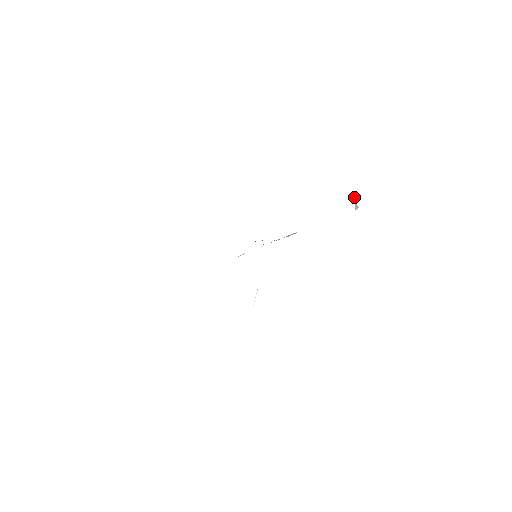
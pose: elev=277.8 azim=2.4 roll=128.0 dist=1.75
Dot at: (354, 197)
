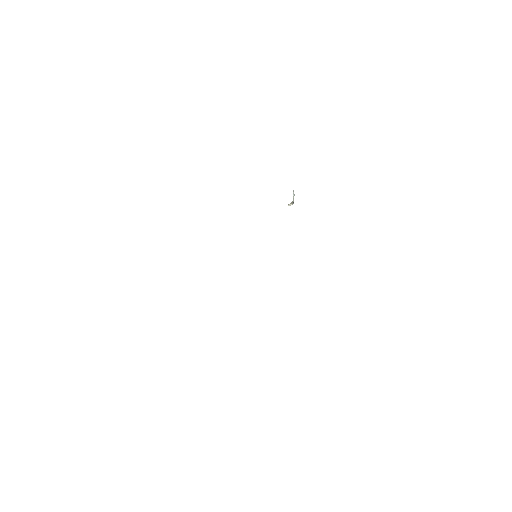
Dot at: (294, 195)
